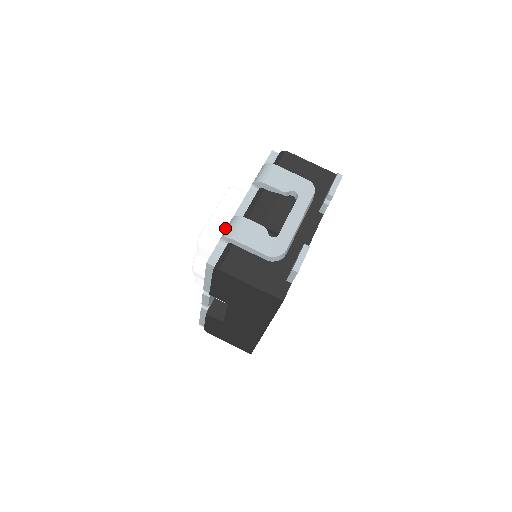
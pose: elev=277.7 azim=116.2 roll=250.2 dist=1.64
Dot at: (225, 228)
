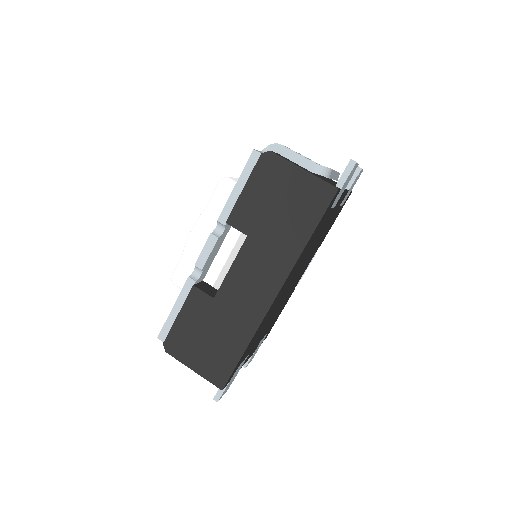
Dot at: occluded
